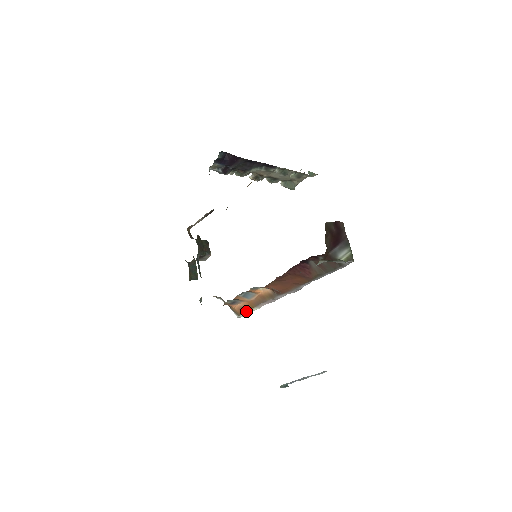
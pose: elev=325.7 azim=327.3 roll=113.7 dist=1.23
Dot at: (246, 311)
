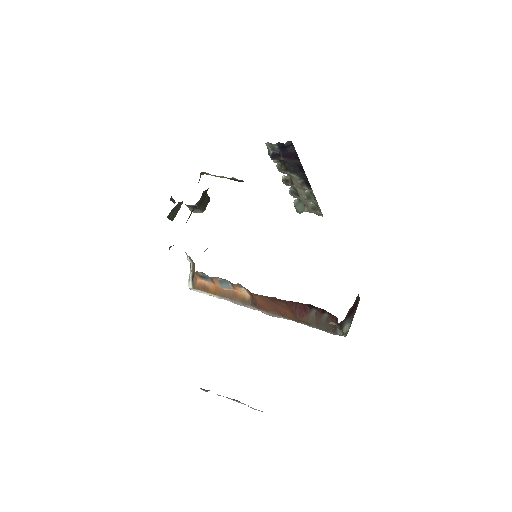
Dot at: (205, 291)
